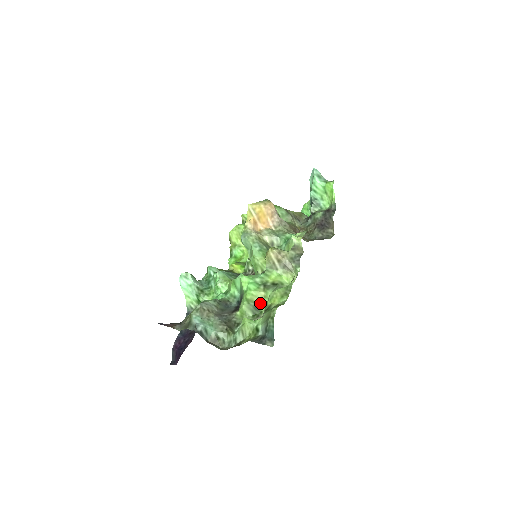
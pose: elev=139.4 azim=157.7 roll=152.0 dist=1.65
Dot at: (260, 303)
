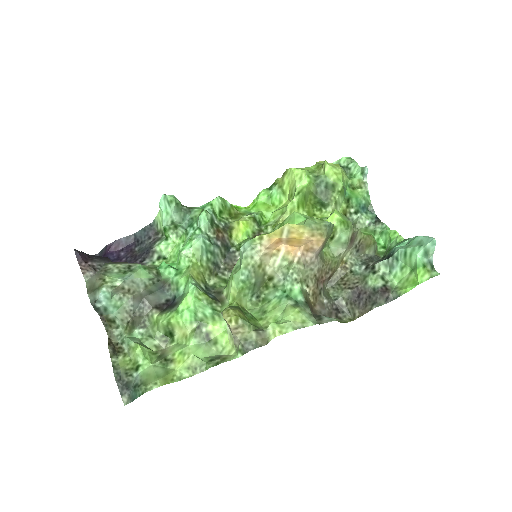
Dot at: (178, 335)
